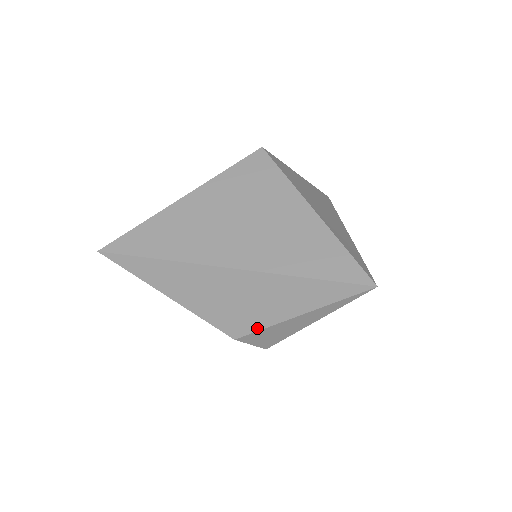
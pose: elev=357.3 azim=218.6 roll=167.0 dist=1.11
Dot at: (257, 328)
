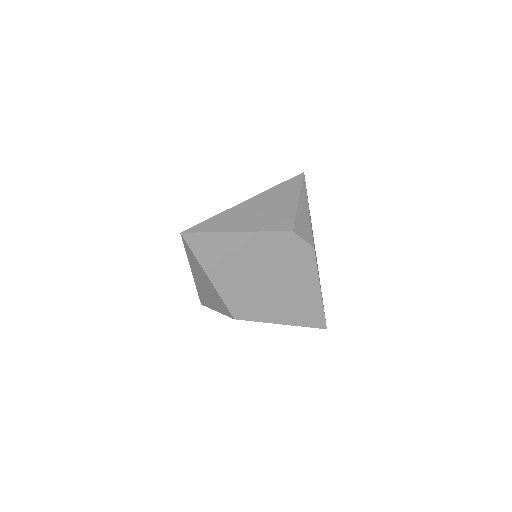
Dot at: (293, 217)
